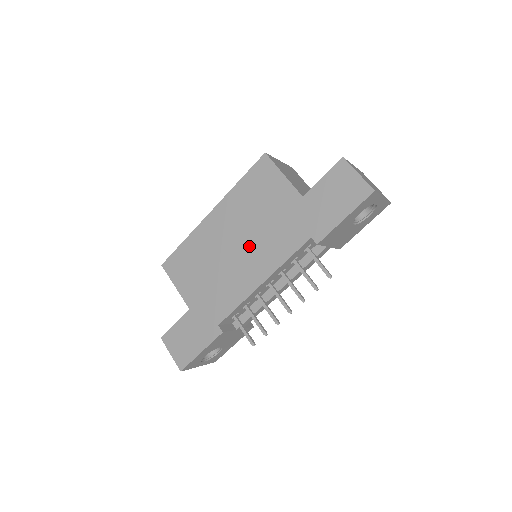
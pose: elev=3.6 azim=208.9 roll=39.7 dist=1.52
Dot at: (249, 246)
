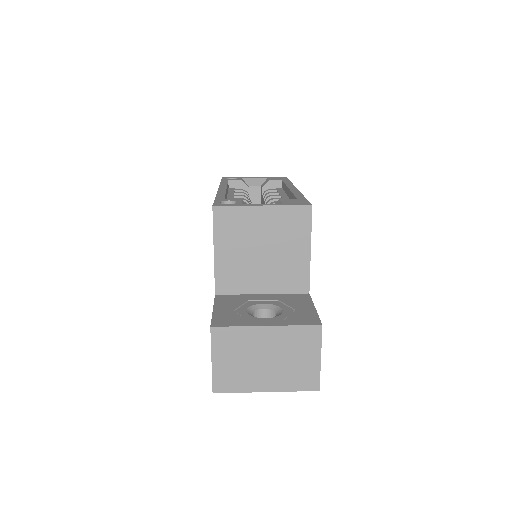
Dot at: occluded
